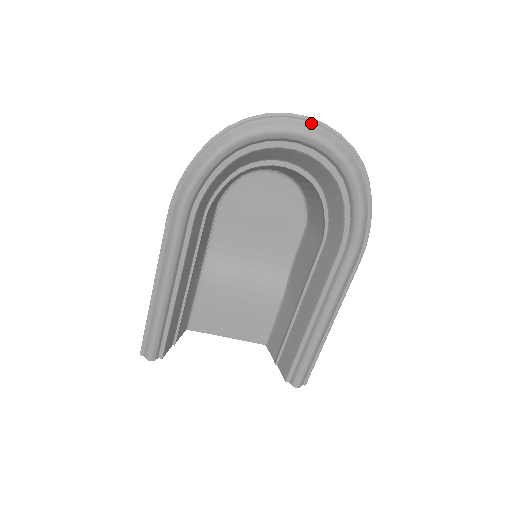
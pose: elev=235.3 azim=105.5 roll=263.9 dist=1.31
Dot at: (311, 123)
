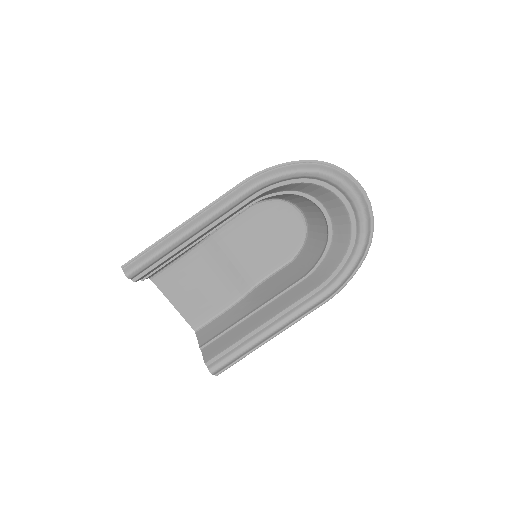
Dot at: (365, 197)
